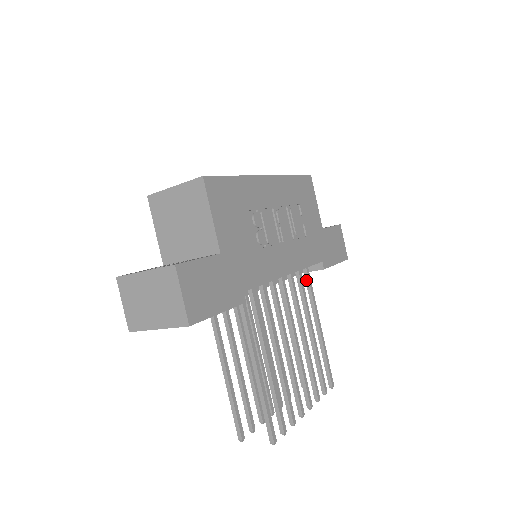
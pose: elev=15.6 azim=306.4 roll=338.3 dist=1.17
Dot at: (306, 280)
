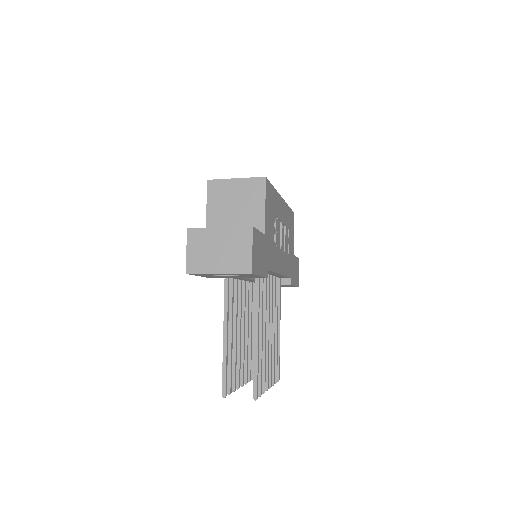
Dot at: (278, 289)
